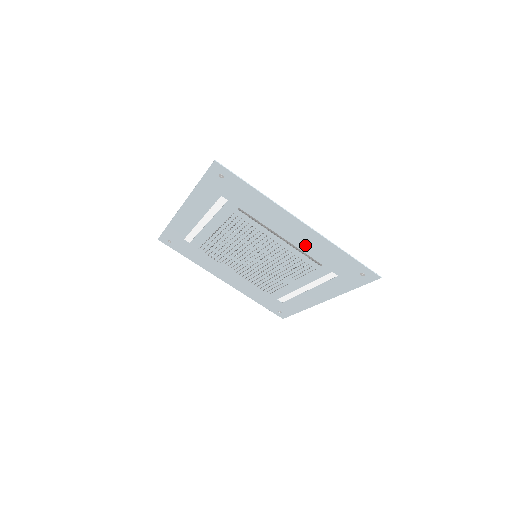
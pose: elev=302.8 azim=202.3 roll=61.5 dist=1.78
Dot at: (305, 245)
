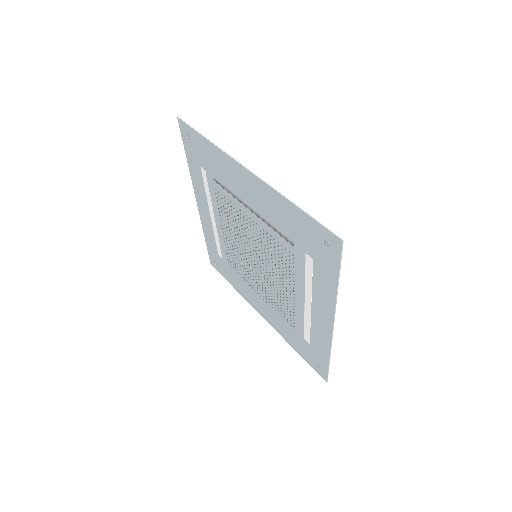
Dot at: (267, 211)
